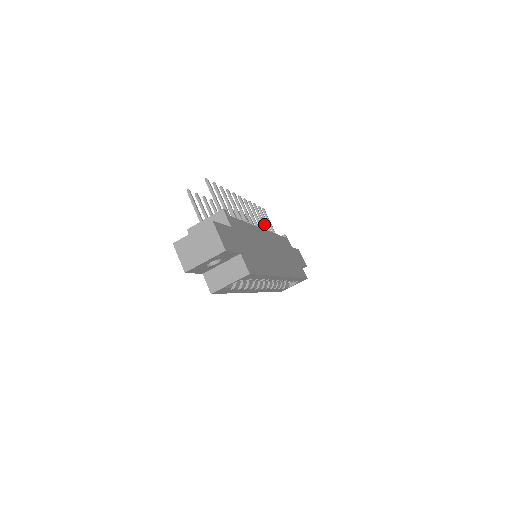
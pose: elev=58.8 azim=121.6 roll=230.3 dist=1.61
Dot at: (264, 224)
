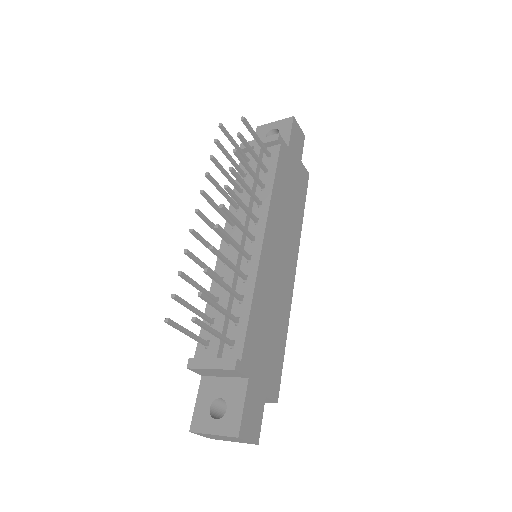
Dot at: (254, 176)
